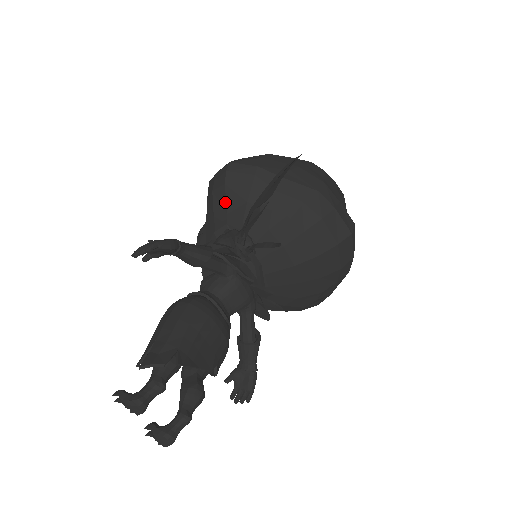
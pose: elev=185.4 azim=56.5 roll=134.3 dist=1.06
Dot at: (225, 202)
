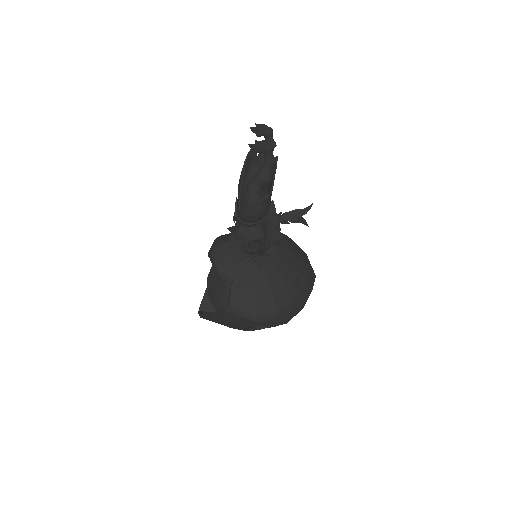
Dot at: occluded
